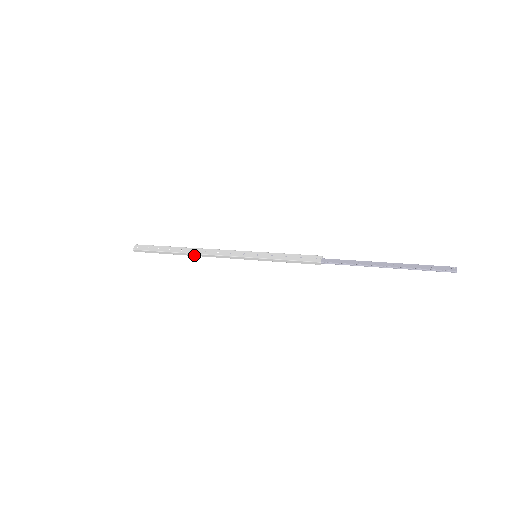
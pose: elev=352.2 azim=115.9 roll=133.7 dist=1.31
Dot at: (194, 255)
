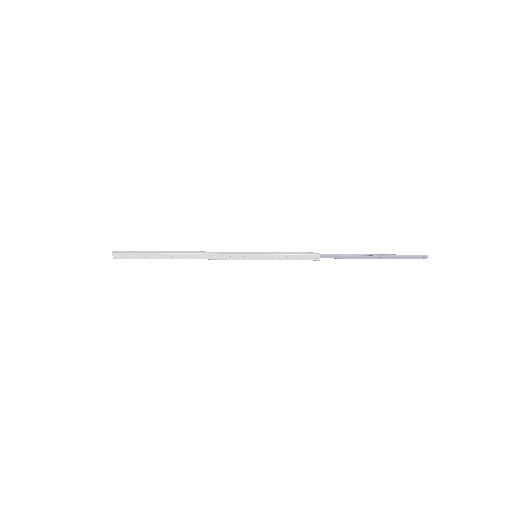
Dot at: (189, 258)
